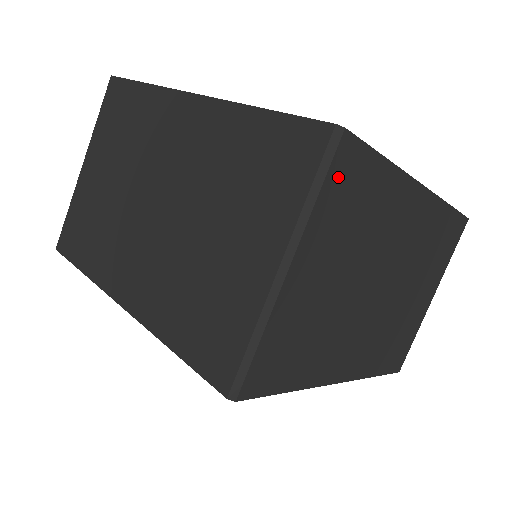
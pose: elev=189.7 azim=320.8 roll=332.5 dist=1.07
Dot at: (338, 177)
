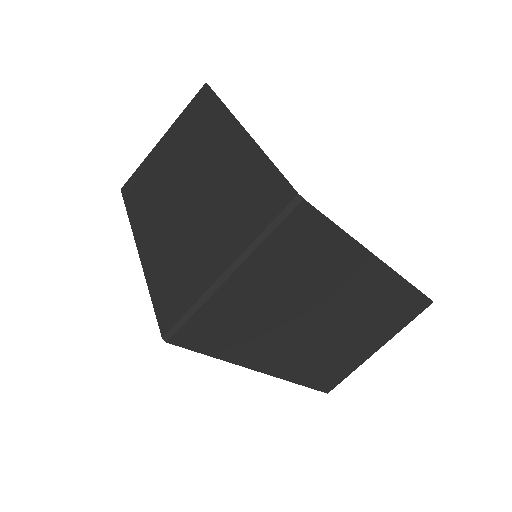
Dot at: (290, 228)
